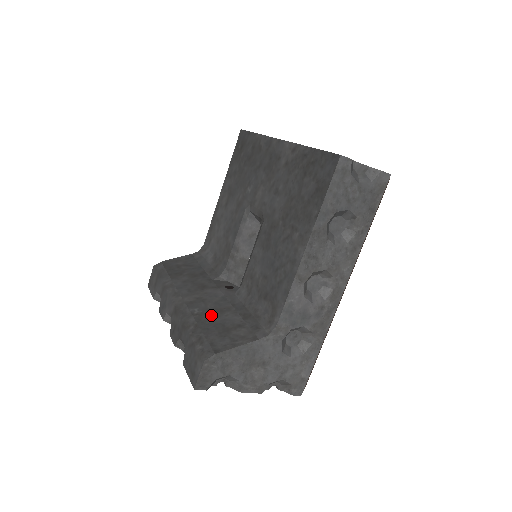
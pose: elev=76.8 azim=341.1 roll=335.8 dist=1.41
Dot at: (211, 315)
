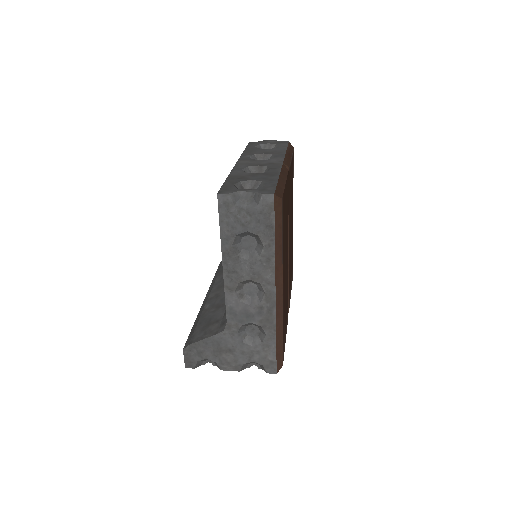
Dot at: (211, 311)
